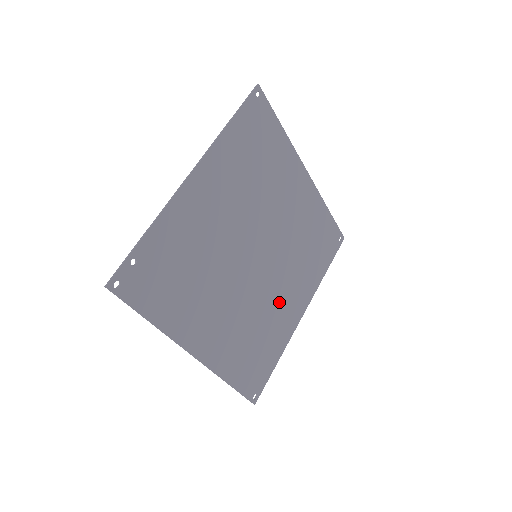
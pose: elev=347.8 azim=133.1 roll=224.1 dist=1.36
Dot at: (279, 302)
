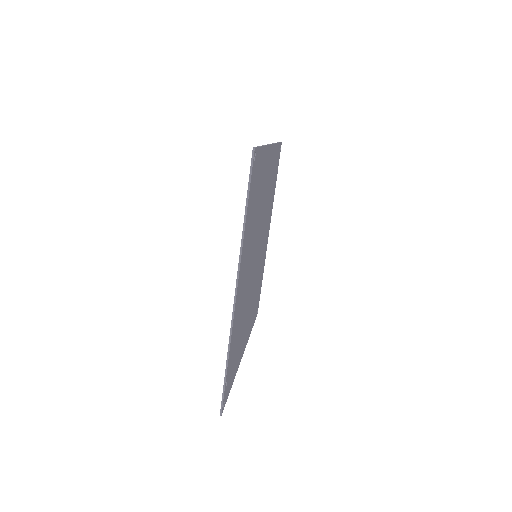
Dot at: occluded
